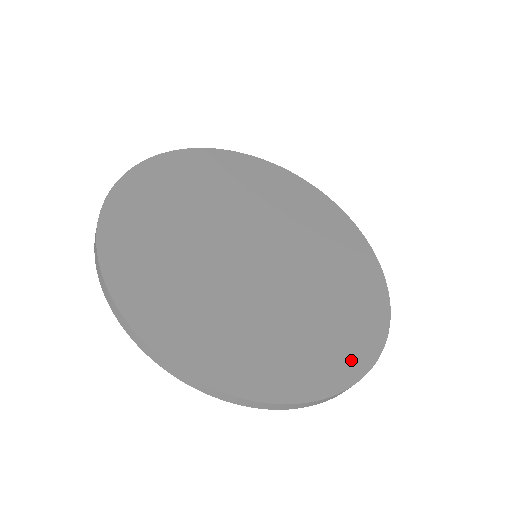
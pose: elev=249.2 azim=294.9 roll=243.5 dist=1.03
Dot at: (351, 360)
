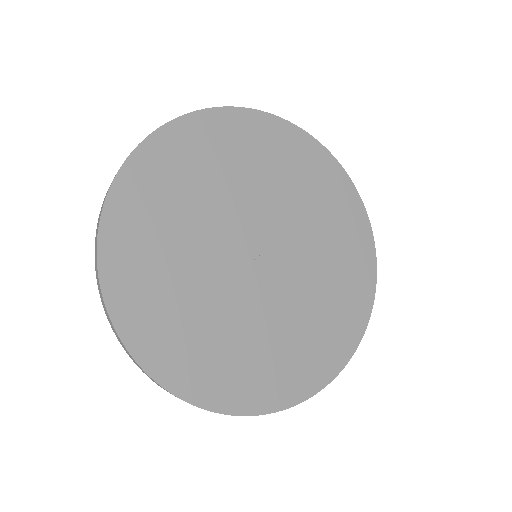
Dot at: (255, 396)
